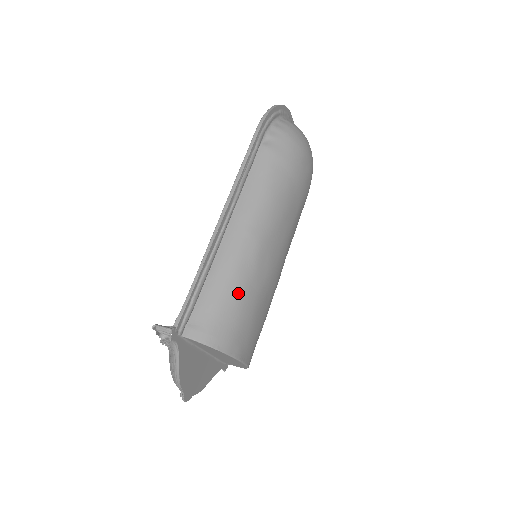
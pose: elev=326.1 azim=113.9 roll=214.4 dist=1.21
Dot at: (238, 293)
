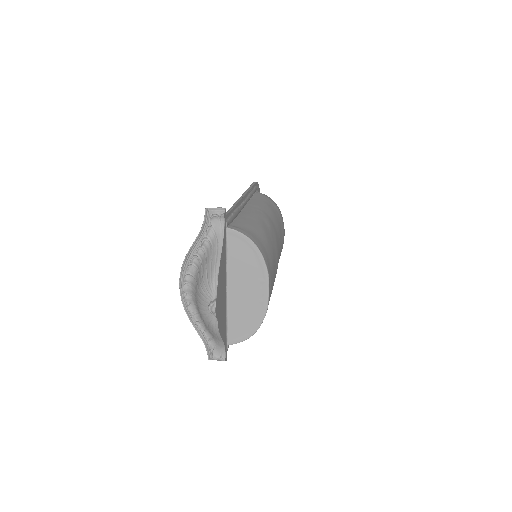
Dot at: (263, 231)
